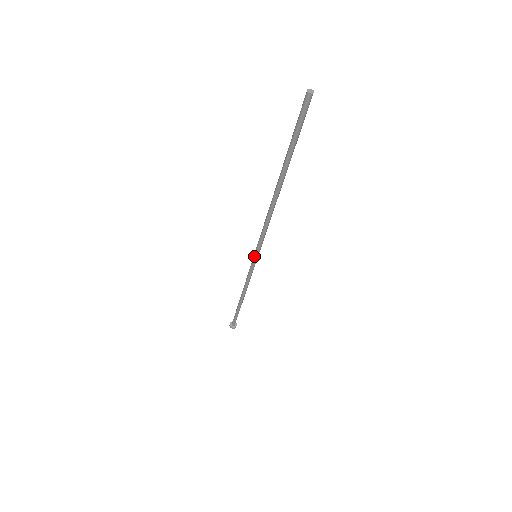
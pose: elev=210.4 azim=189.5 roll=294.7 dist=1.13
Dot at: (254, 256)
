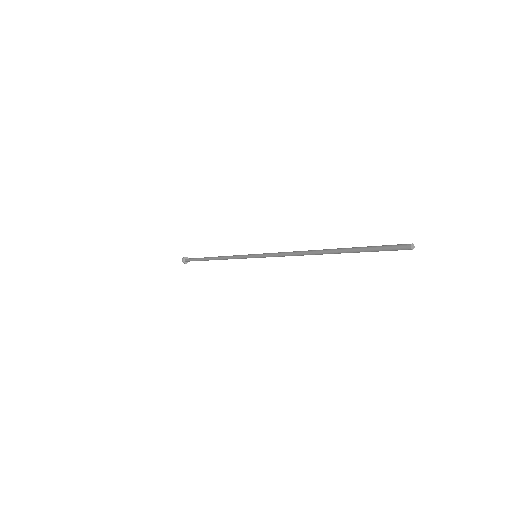
Dot at: (255, 257)
